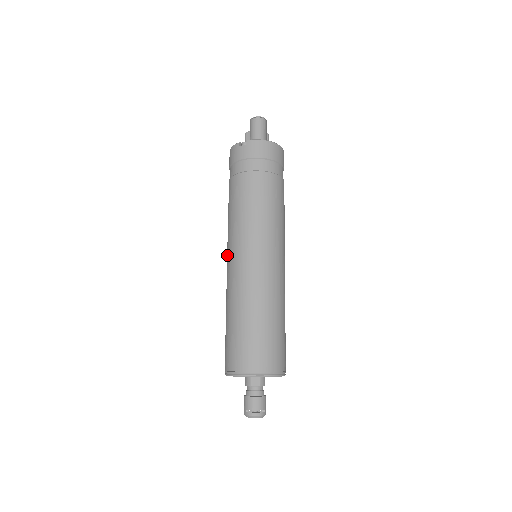
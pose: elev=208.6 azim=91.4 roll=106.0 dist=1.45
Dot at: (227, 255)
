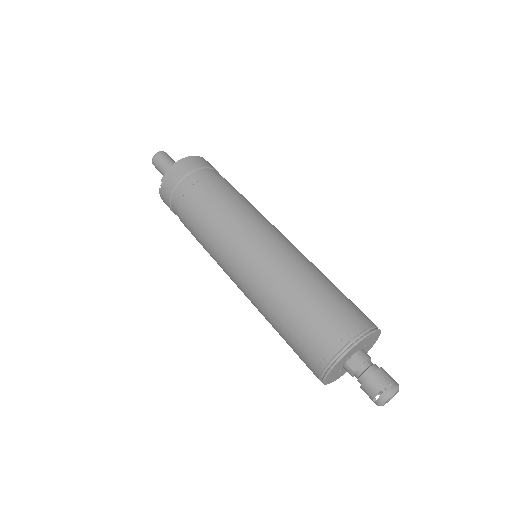
Dot at: occluded
